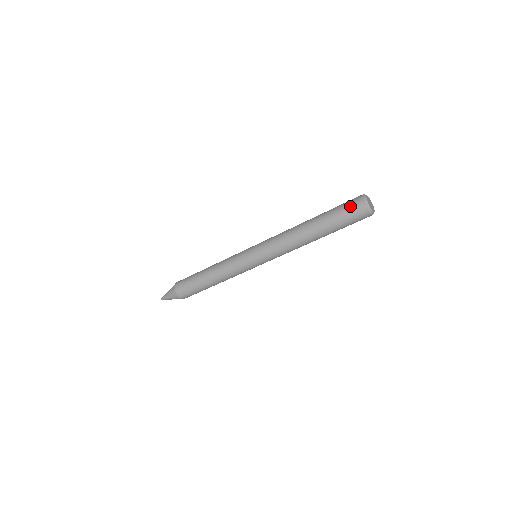
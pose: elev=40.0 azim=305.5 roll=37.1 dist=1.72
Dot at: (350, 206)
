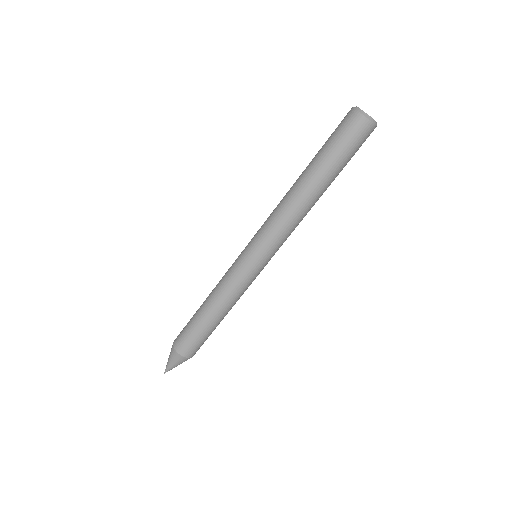
Dot at: (346, 130)
